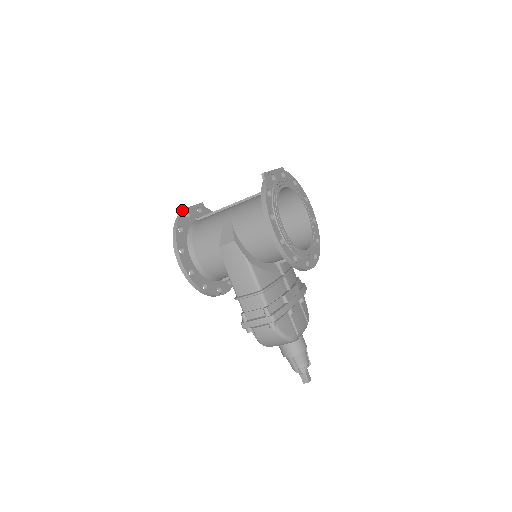
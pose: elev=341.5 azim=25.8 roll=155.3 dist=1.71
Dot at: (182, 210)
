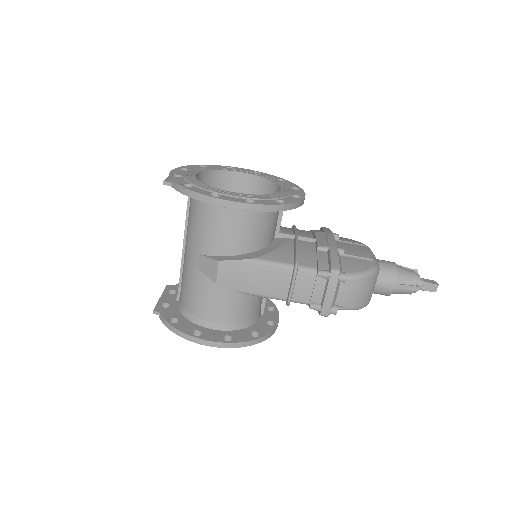
Dot at: (156, 307)
